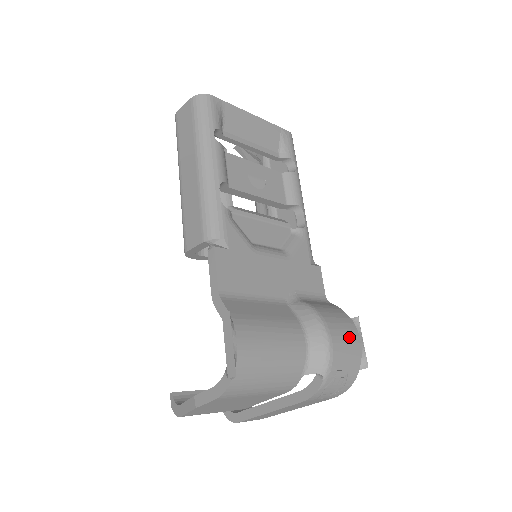
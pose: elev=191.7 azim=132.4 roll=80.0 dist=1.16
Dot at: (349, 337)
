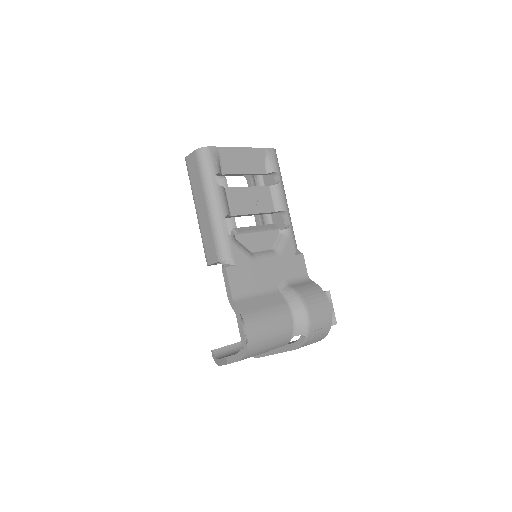
Dot at: (322, 307)
